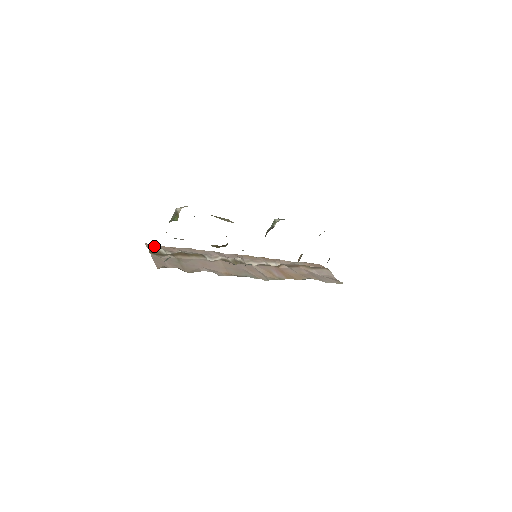
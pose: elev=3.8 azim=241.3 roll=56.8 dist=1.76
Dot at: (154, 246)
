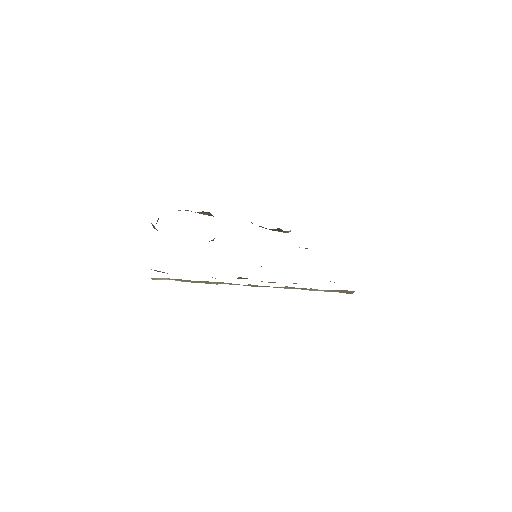
Dot at: occluded
